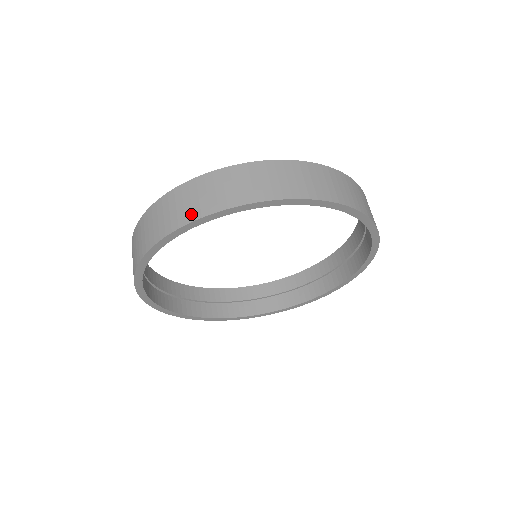
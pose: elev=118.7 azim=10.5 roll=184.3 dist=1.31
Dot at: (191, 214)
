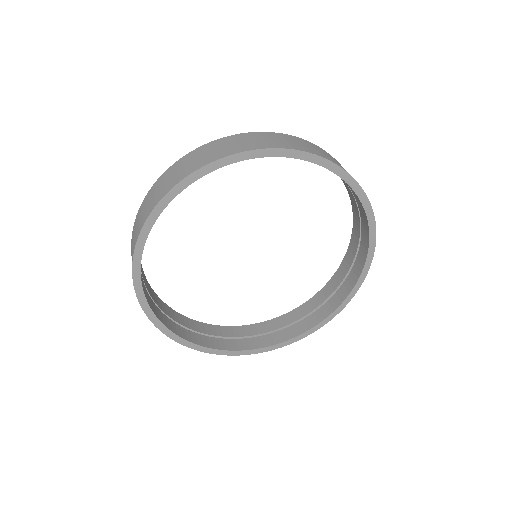
Dot at: (232, 151)
